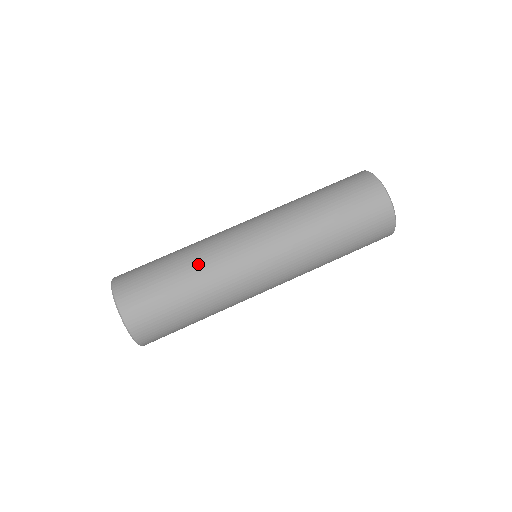
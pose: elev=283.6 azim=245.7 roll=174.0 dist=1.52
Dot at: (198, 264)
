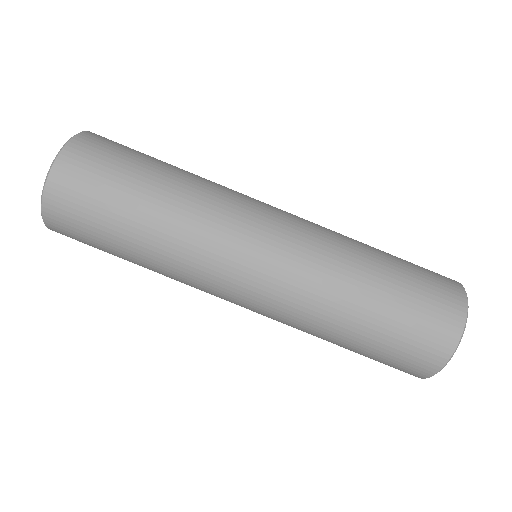
Dot at: (173, 223)
